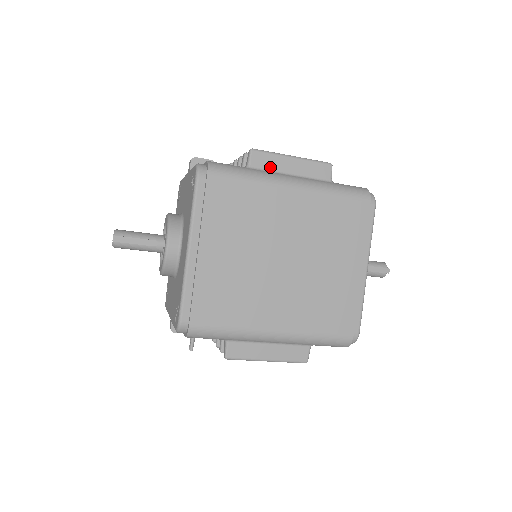
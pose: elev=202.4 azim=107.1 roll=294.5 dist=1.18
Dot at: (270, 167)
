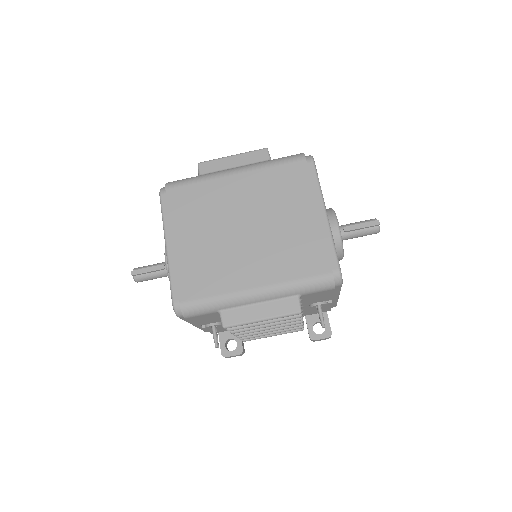
Dot at: (216, 169)
